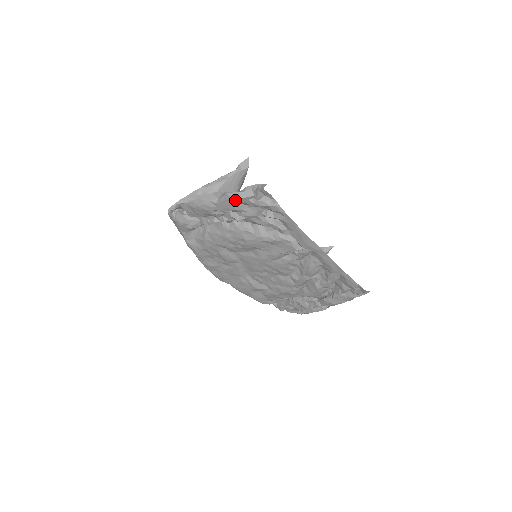
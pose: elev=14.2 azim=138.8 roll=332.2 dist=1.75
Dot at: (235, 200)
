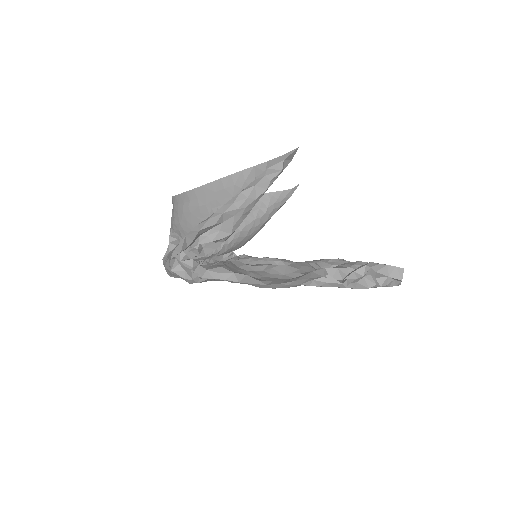
Dot at: (348, 287)
